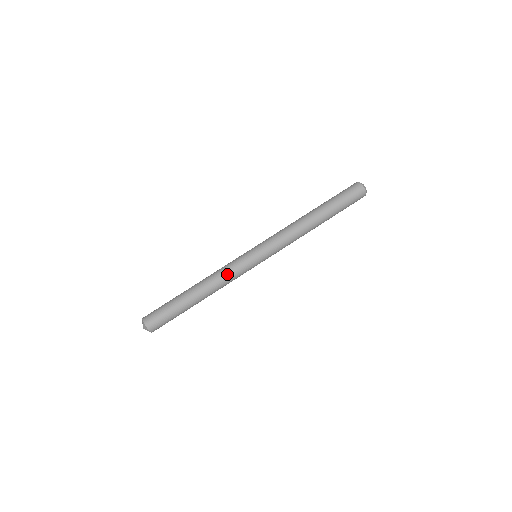
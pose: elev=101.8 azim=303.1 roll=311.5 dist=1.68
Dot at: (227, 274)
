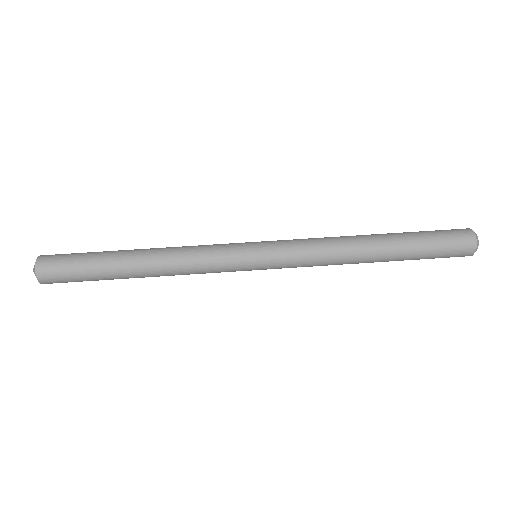
Dot at: (198, 269)
